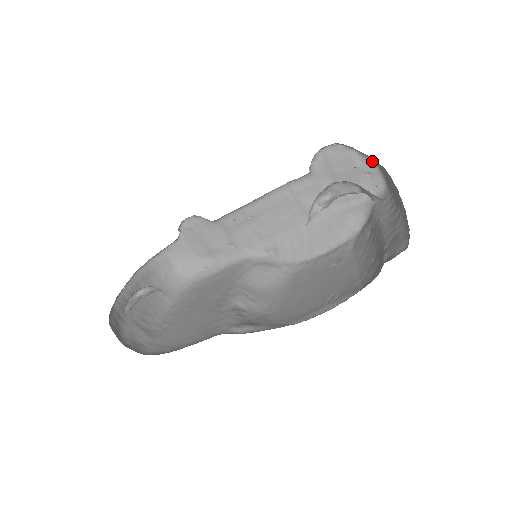
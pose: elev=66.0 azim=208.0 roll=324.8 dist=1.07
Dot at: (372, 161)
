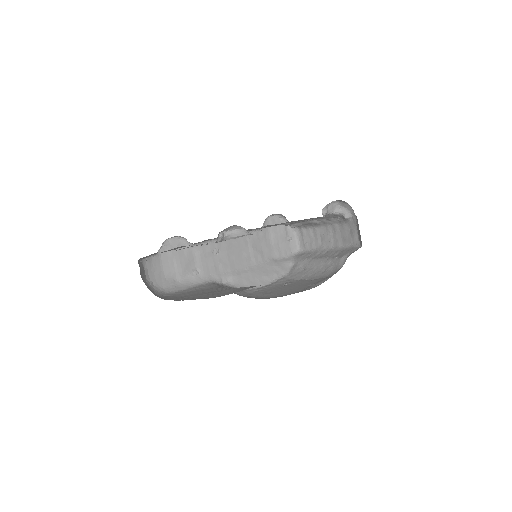
Dot at: (294, 232)
